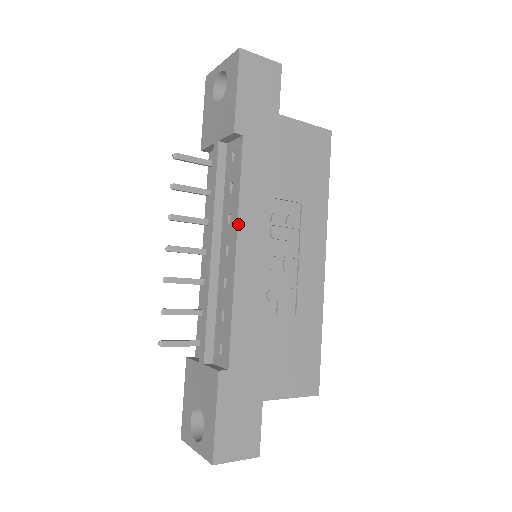
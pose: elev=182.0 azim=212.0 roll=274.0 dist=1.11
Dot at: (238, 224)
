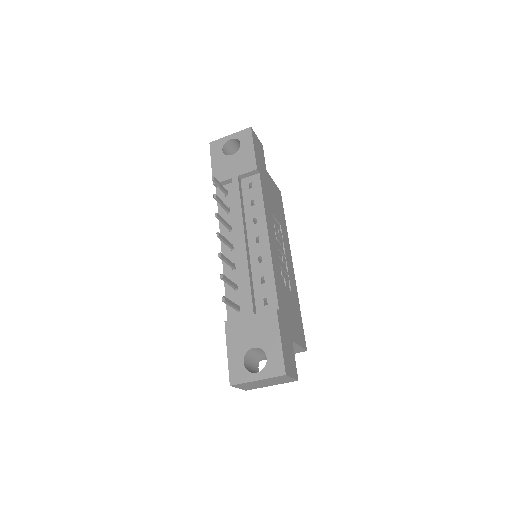
Dot at: (266, 221)
